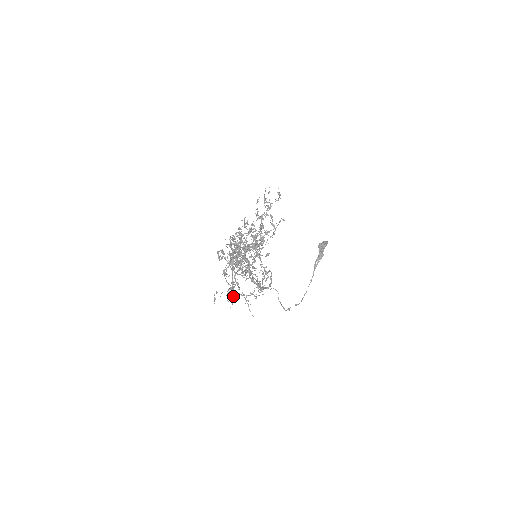
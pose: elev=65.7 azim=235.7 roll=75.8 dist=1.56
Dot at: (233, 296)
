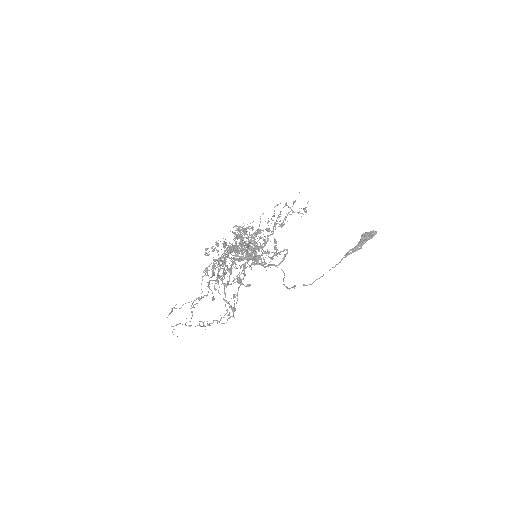
Dot at: (214, 287)
